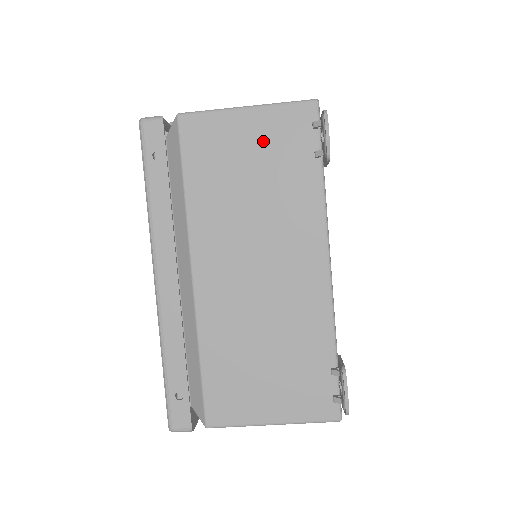
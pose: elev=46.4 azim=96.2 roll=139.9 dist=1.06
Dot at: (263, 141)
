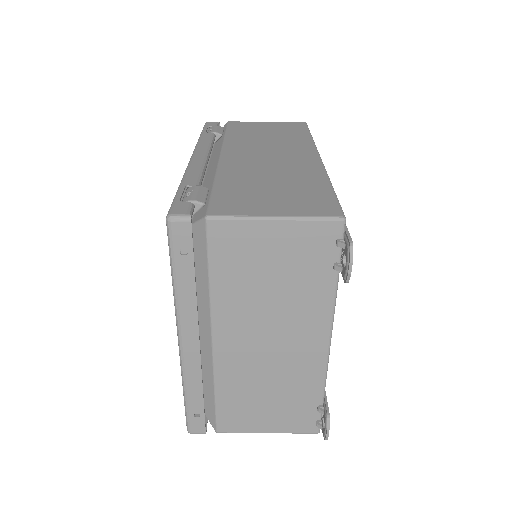
Dot at: (288, 249)
